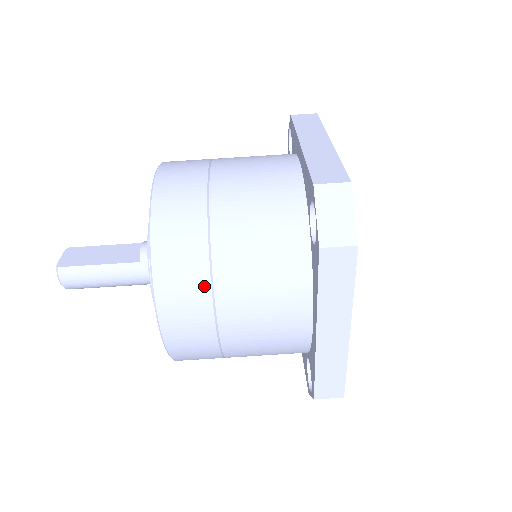
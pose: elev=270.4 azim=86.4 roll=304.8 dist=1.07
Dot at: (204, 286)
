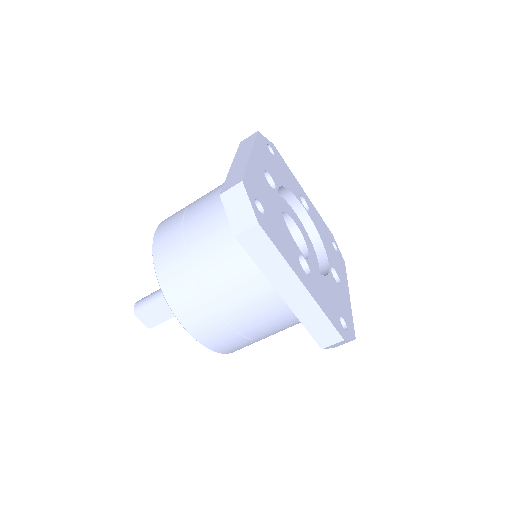
Dot at: occluded
